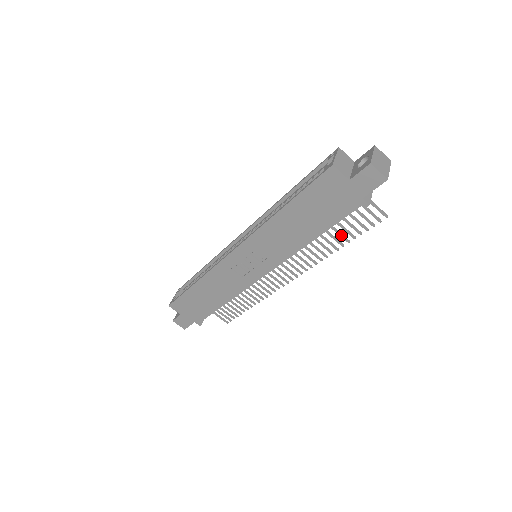
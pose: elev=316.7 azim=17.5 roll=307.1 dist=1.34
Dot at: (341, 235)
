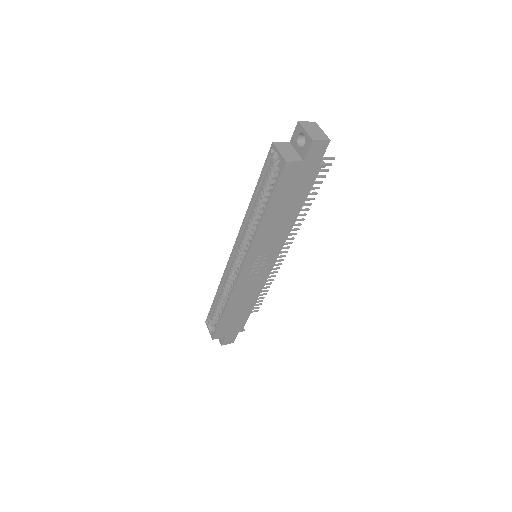
Dot at: (309, 194)
